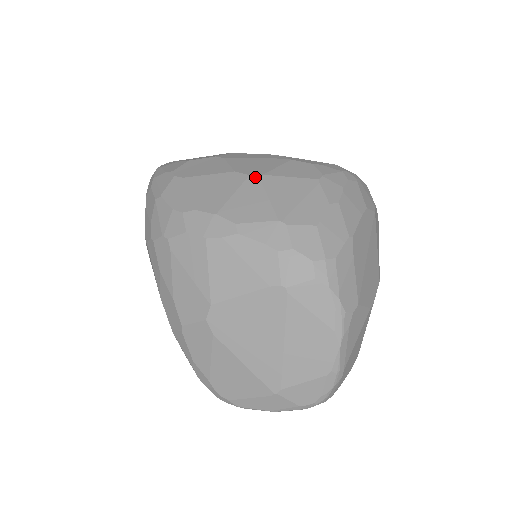
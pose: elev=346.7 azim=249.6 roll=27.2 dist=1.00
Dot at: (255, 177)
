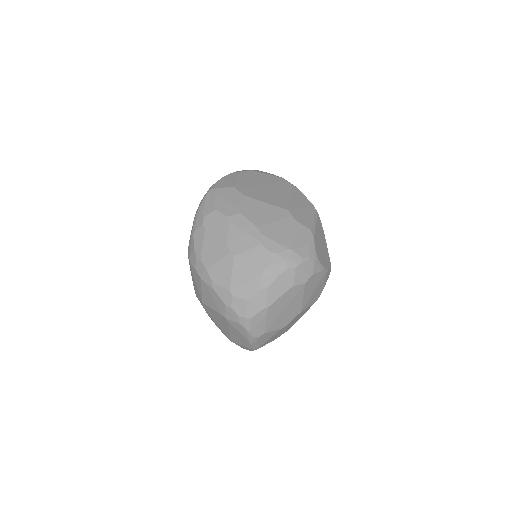
Dot at: (232, 255)
